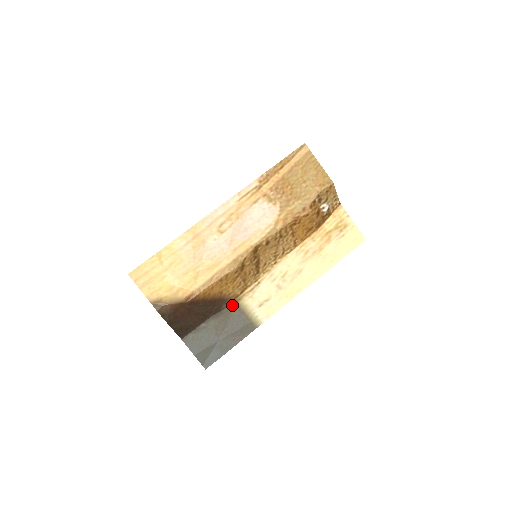
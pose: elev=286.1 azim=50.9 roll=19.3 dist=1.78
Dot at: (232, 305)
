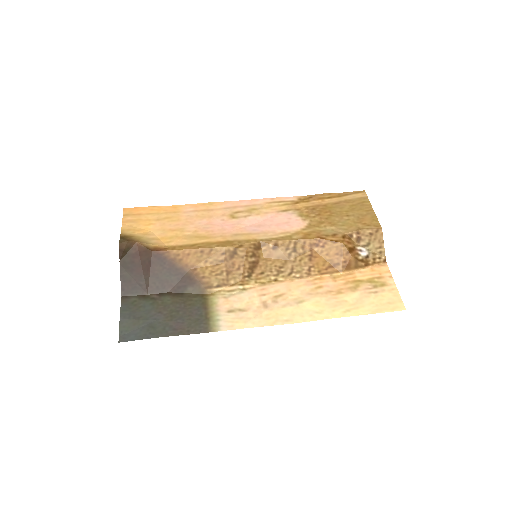
Dot at: (199, 294)
